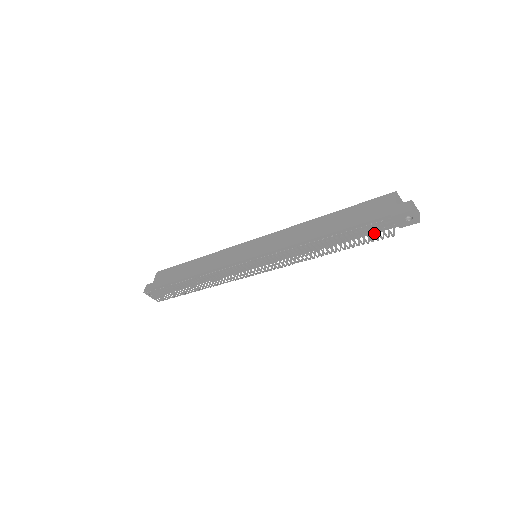
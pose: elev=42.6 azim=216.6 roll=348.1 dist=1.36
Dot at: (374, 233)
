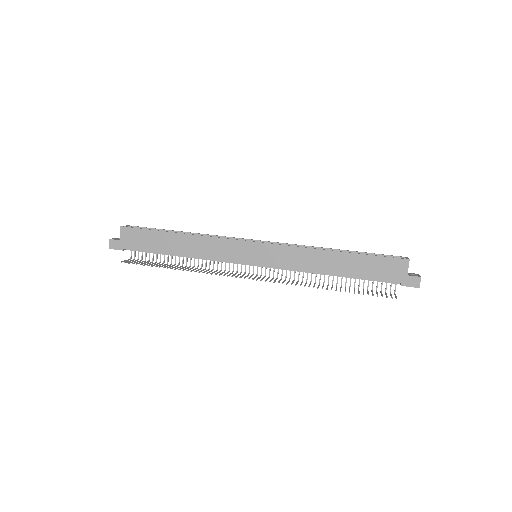
Dot at: (378, 281)
